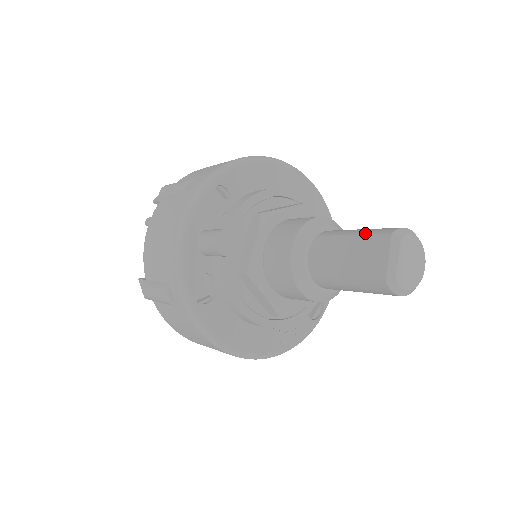
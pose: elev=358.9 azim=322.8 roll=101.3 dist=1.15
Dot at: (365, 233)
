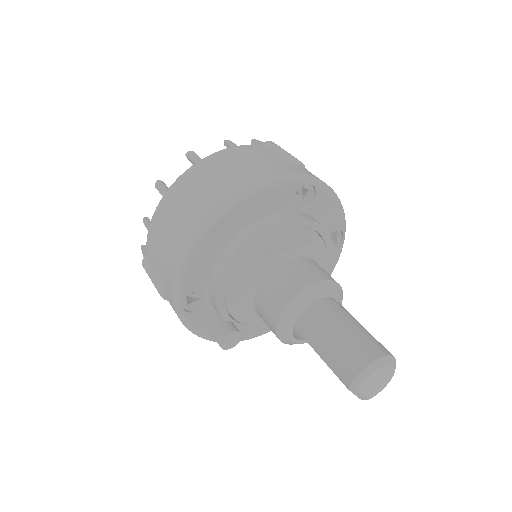
Dot at: (329, 366)
